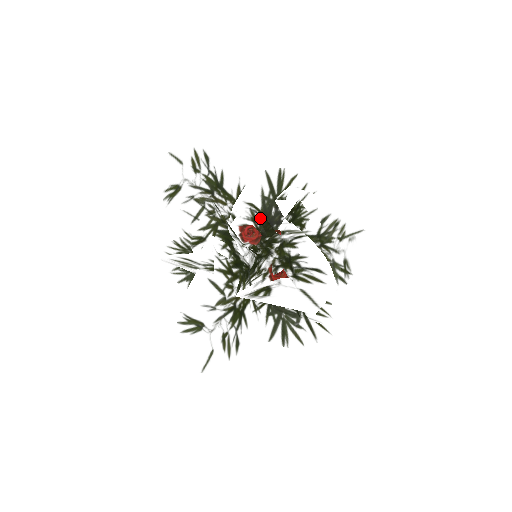
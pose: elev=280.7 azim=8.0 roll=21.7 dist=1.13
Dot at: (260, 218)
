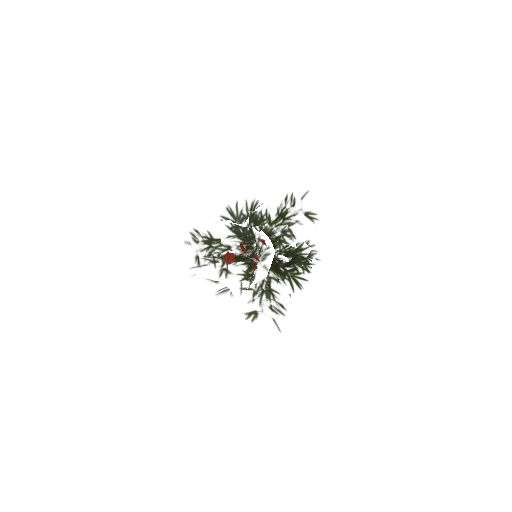
Dot at: (225, 248)
